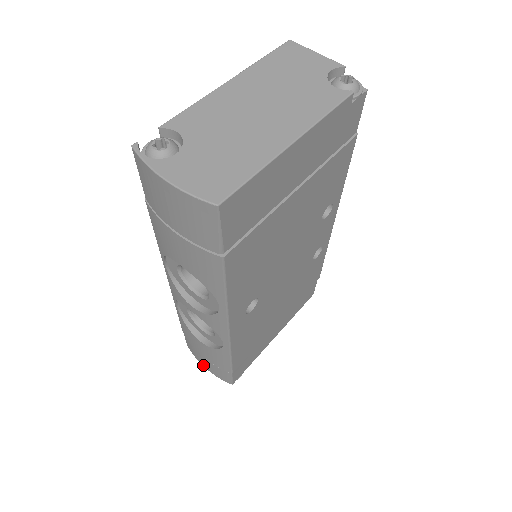
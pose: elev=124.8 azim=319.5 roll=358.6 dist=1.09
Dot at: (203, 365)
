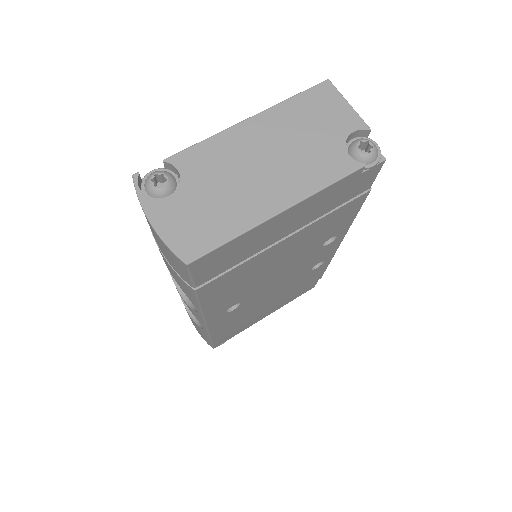
Dot at: (193, 324)
